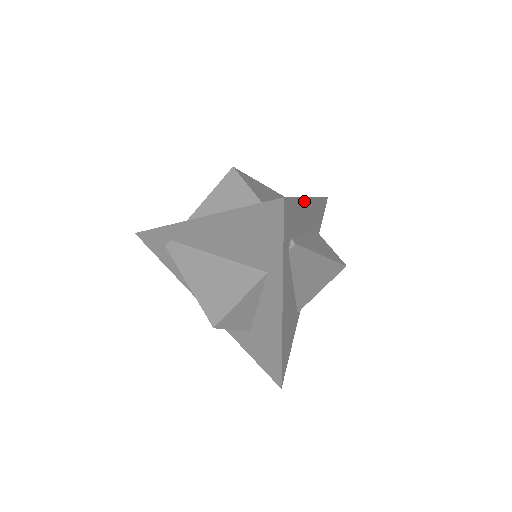
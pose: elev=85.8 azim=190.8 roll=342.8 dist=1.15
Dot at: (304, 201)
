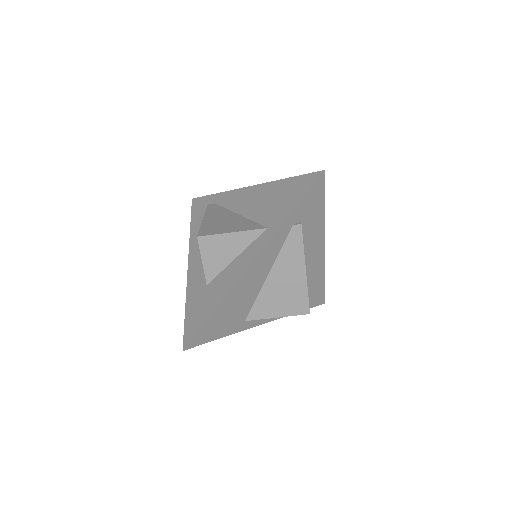
Dot at: (323, 229)
